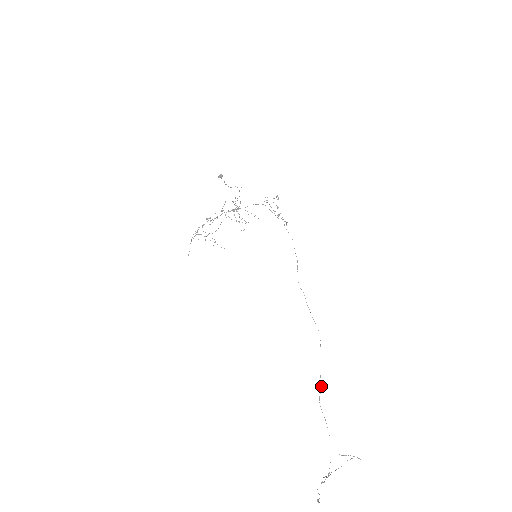
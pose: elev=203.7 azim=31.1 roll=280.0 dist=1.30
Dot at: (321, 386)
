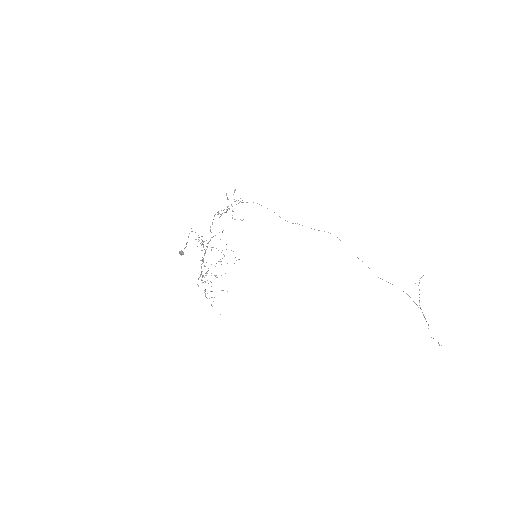
Dot at: occluded
